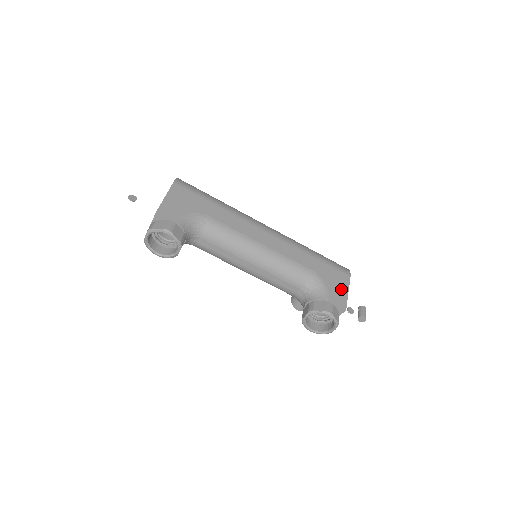
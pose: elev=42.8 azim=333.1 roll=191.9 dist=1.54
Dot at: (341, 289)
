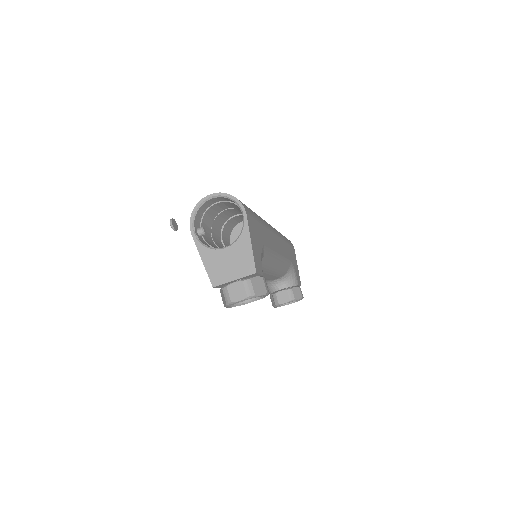
Dot at: (297, 267)
